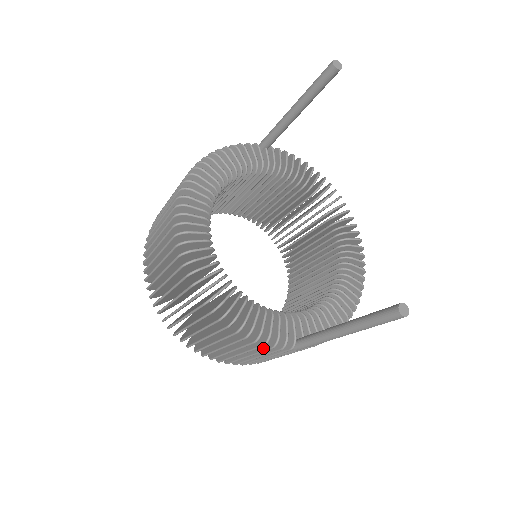
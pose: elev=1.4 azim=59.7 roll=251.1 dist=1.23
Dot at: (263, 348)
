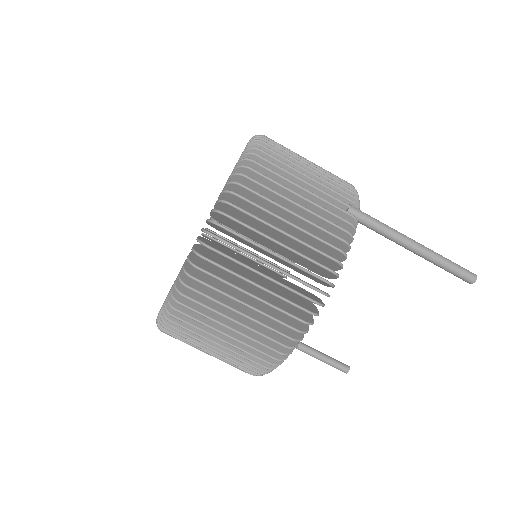
Dot at: occluded
